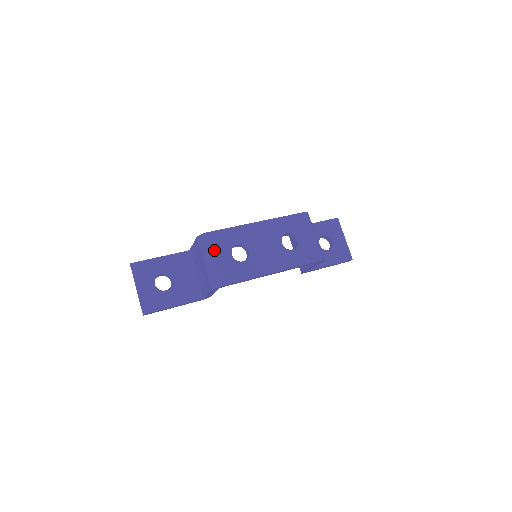
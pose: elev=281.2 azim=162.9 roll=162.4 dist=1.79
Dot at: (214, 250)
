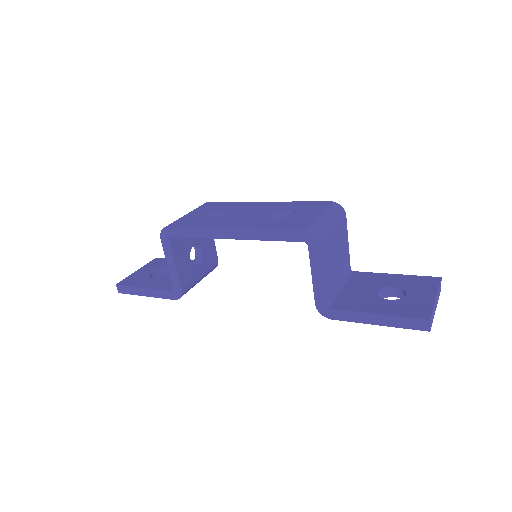
Dot at: (196, 210)
